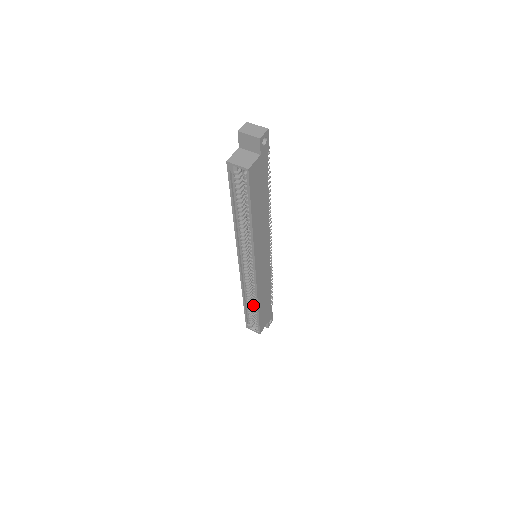
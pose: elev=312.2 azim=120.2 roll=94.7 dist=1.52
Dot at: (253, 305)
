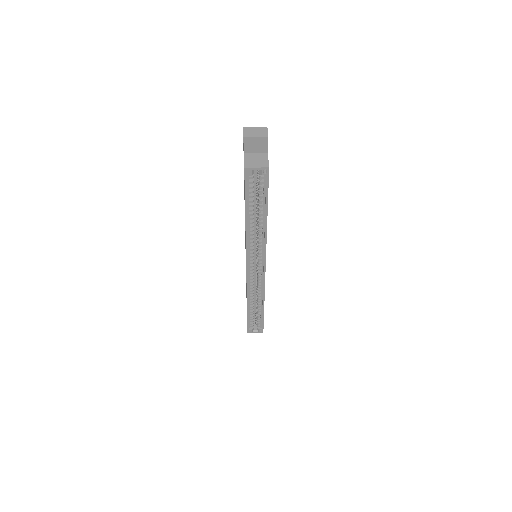
Dot at: occluded
